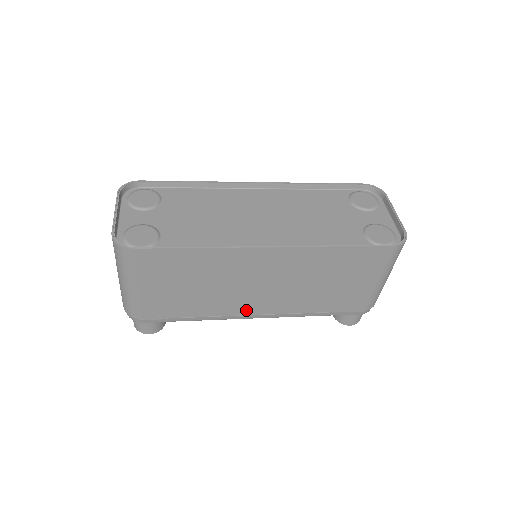
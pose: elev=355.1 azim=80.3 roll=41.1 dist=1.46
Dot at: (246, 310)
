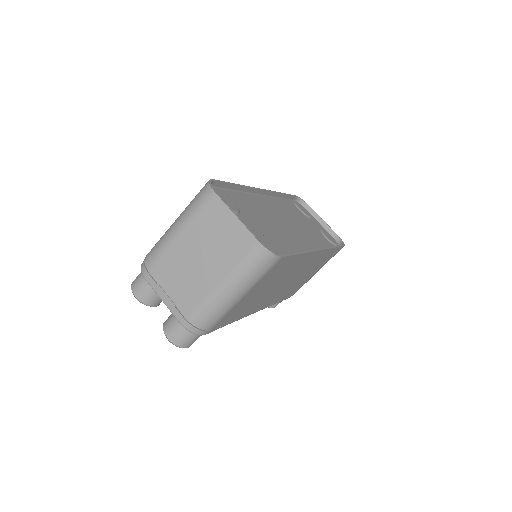
Dot at: (261, 306)
